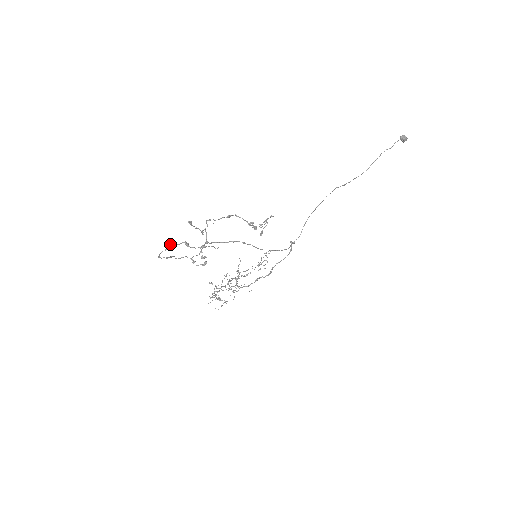
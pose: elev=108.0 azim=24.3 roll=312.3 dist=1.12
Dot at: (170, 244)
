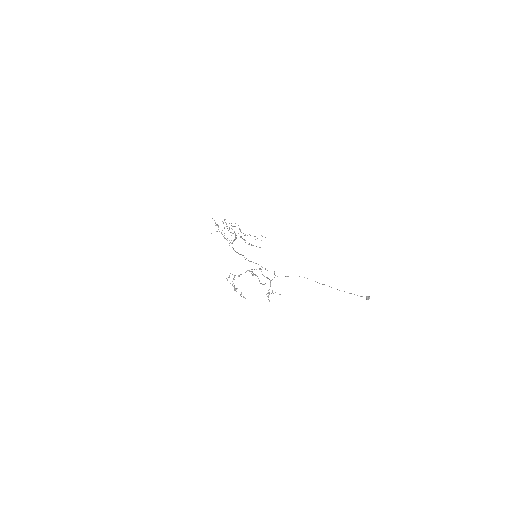
Dot at: occluded
